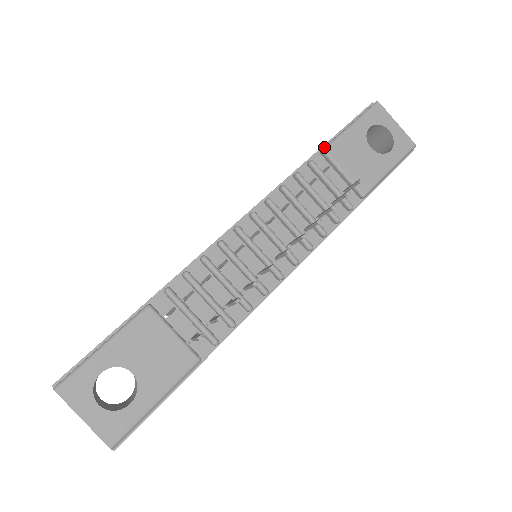
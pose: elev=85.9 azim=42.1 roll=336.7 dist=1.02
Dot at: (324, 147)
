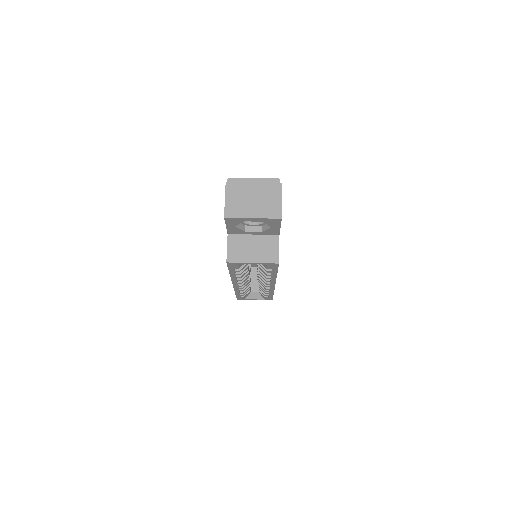
Dot at: occluded
